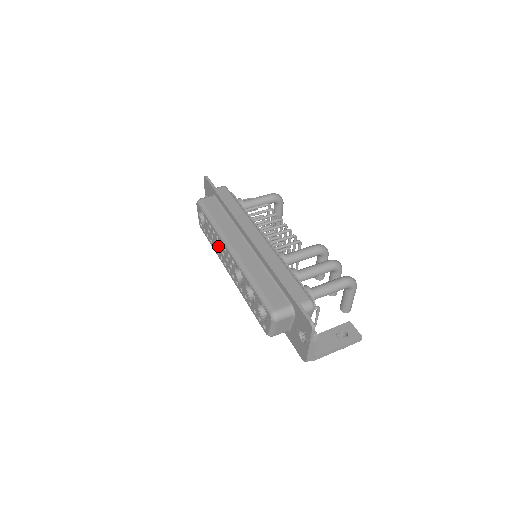
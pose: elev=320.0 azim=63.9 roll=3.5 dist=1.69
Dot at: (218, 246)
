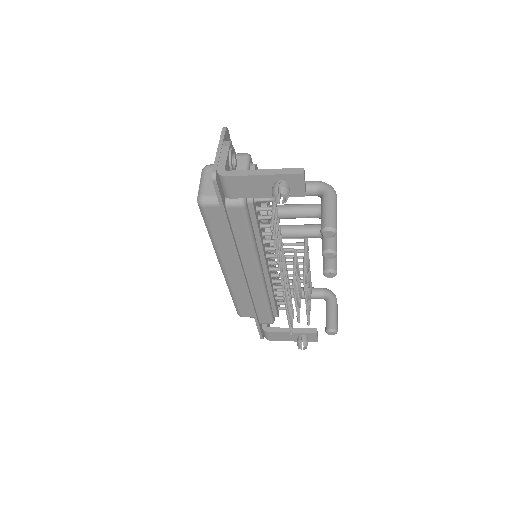
Dot at: occluded
